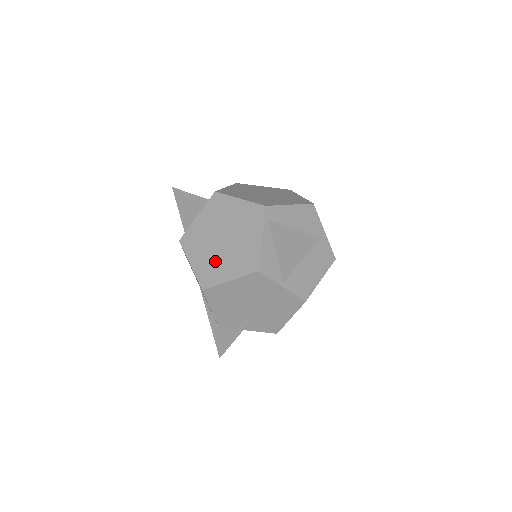
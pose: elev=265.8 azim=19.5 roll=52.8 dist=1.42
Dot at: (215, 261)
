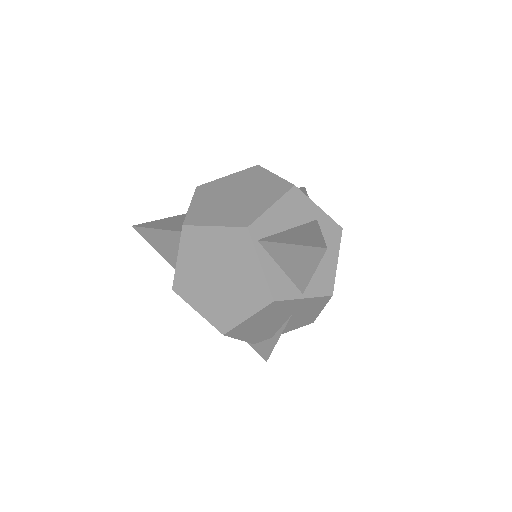
Dot at: (222, 302)
